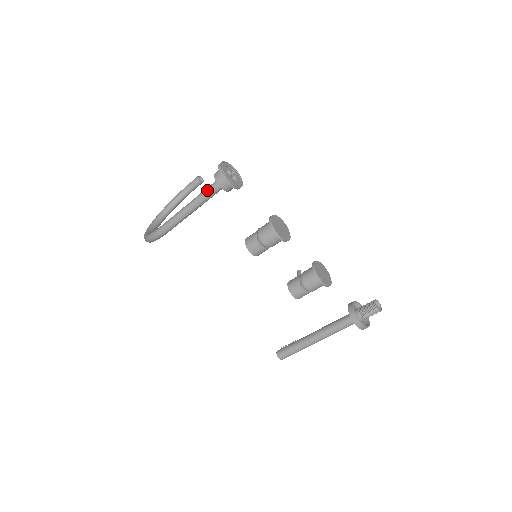
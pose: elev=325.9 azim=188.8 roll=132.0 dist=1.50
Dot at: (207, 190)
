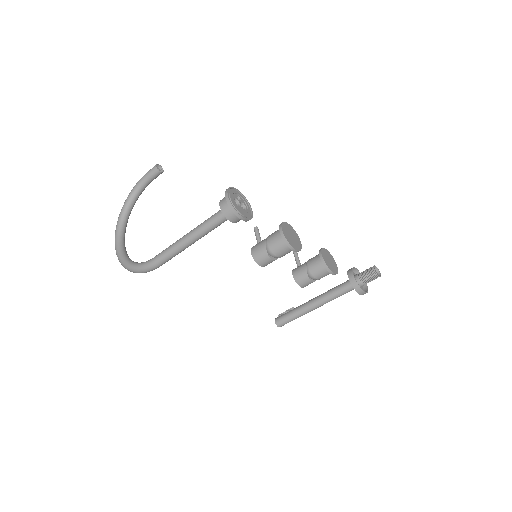
Dot at: (211, 223)
